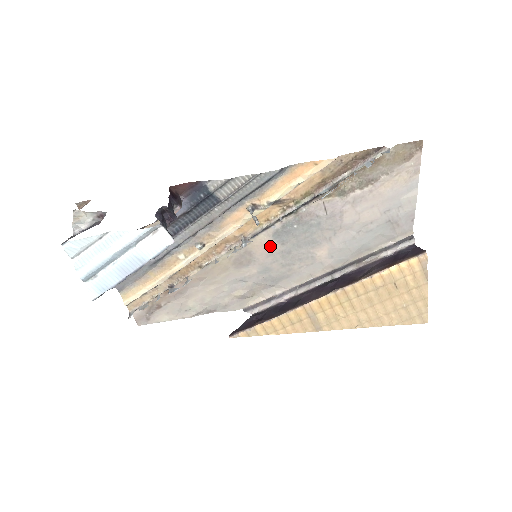
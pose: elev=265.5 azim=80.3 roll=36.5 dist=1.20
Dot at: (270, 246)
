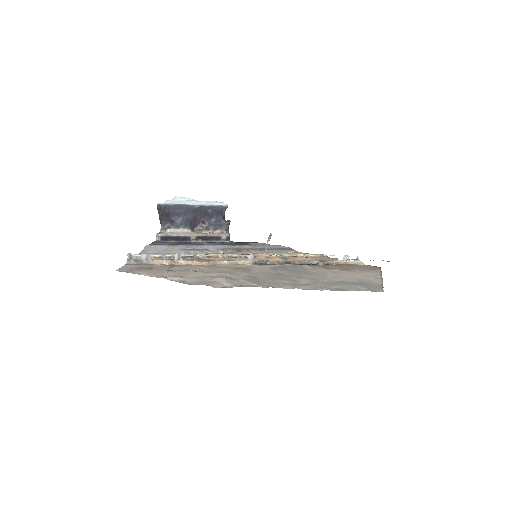
Dot at: (266, 270)
